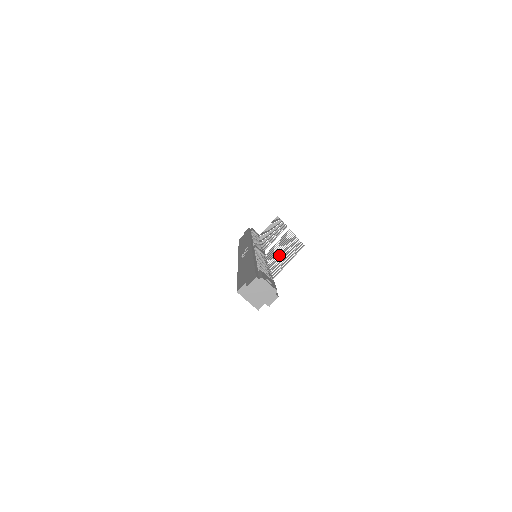
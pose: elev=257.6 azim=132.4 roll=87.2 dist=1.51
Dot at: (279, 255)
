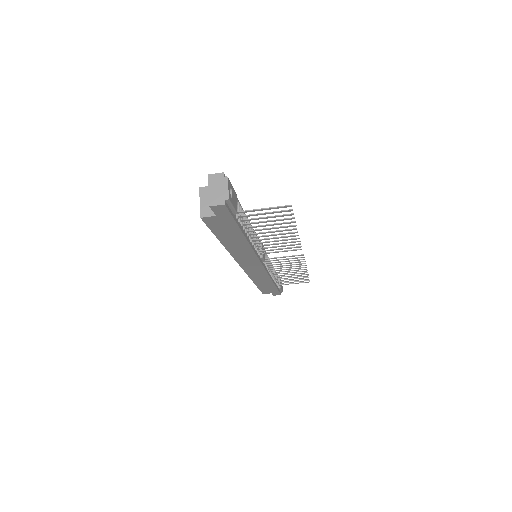
Dot at: (269, 231)
